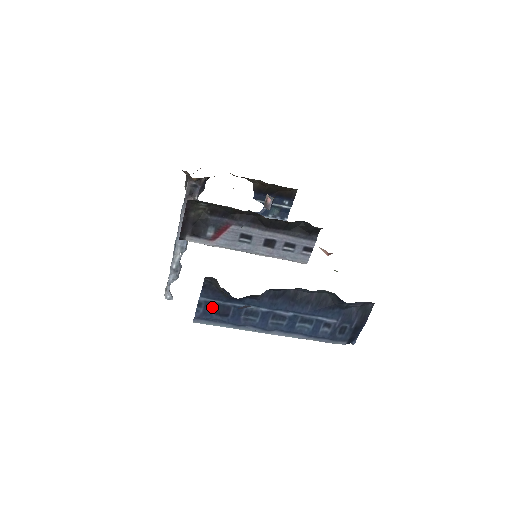
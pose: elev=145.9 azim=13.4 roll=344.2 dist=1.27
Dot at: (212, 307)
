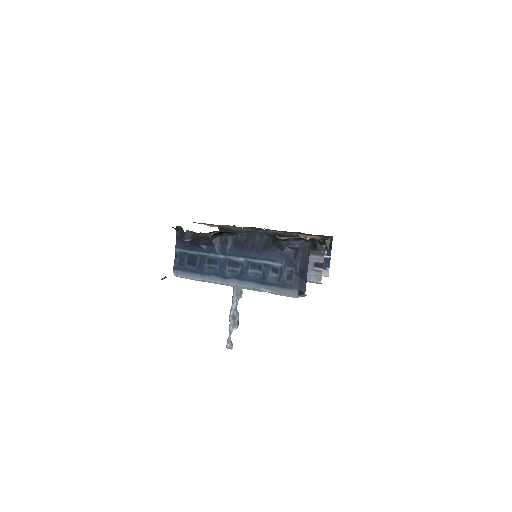
Dot at: (185, 257)
